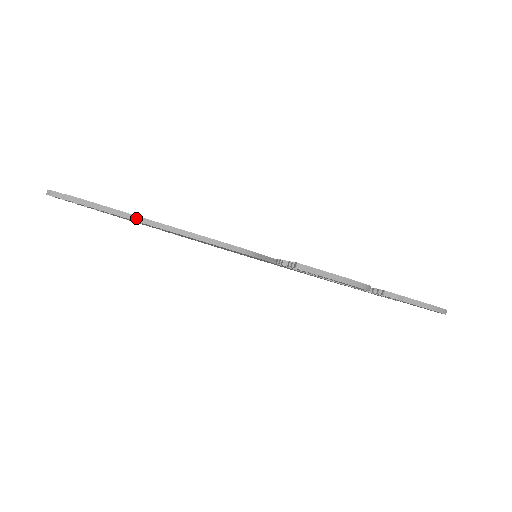
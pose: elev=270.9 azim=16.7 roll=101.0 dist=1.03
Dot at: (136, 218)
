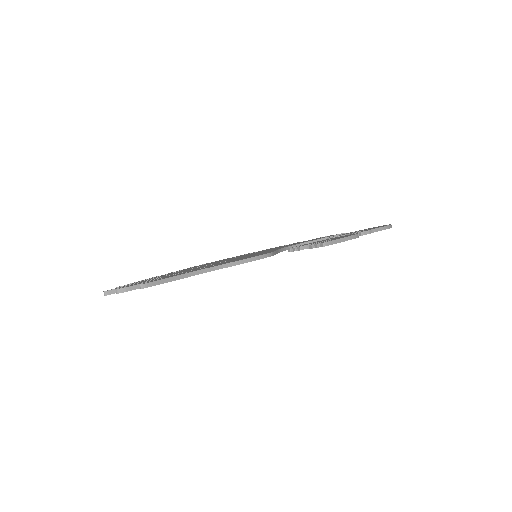
Dot at: (193, 273)
